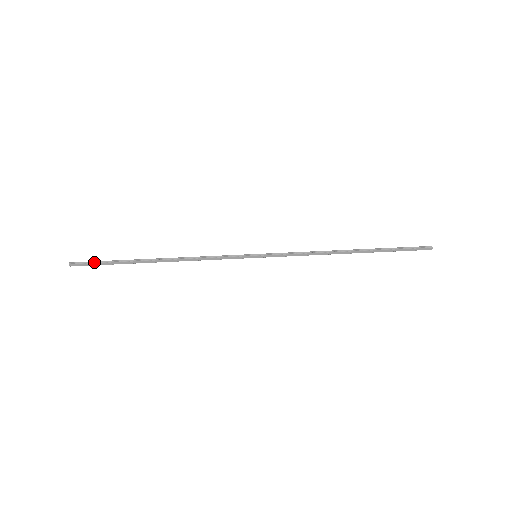
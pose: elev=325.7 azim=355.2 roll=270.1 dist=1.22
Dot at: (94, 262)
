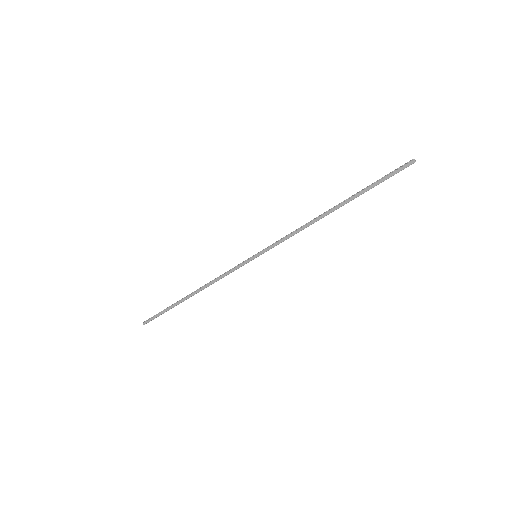
Dot at: (155, 315)
